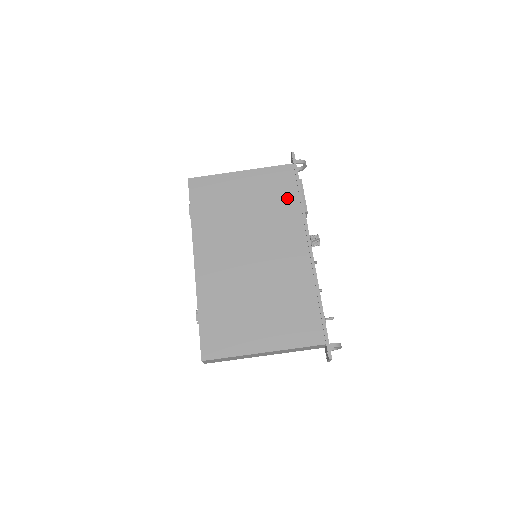
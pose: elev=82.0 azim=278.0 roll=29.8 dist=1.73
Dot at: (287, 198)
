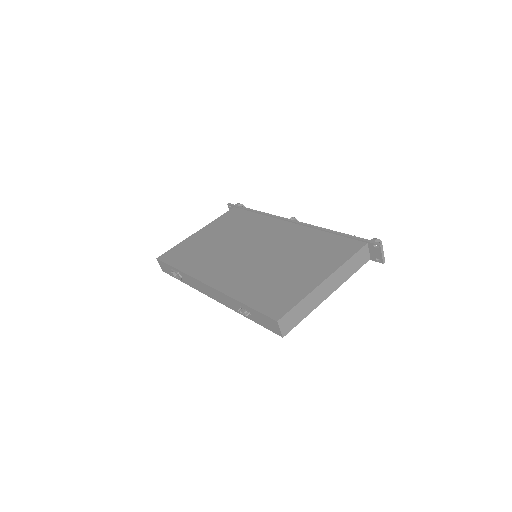
Dot at: (247, 218)
